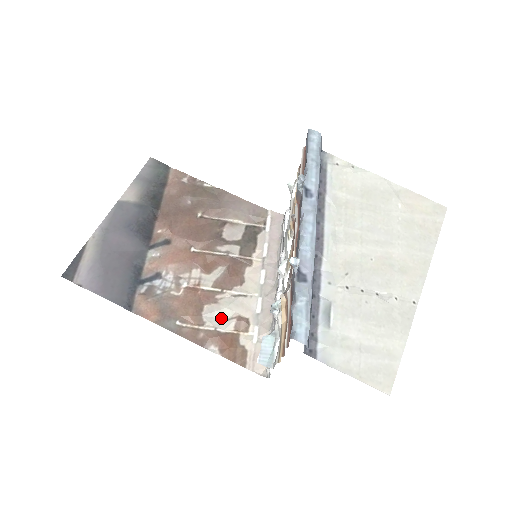
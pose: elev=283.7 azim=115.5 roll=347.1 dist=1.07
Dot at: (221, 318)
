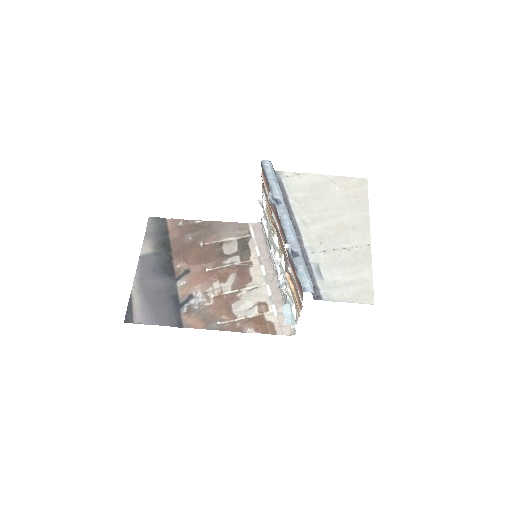
Dot at: (246, 309)
